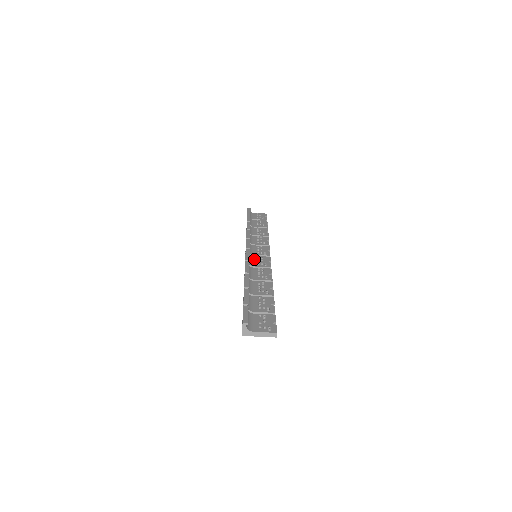
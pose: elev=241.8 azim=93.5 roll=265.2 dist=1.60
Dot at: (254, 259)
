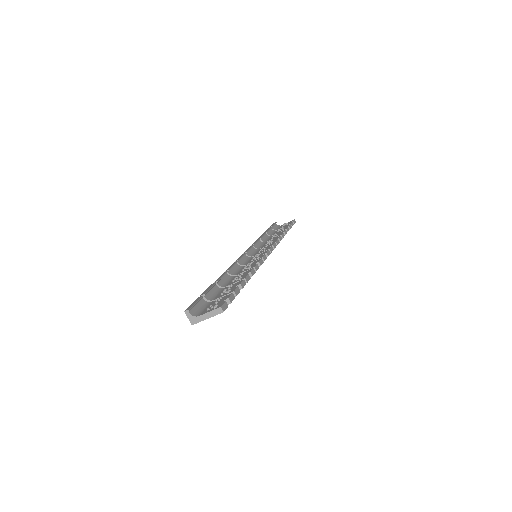
Dot at: (251, 259)
